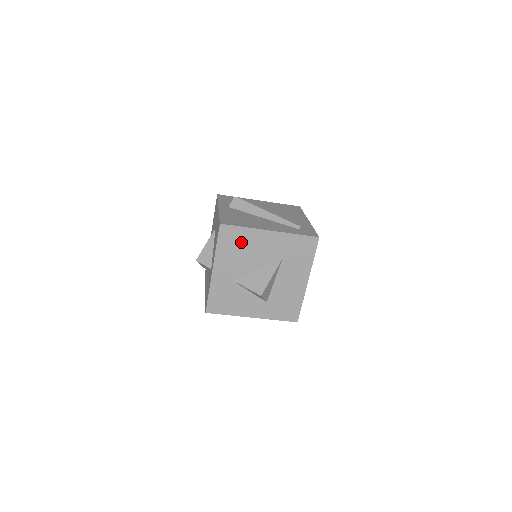
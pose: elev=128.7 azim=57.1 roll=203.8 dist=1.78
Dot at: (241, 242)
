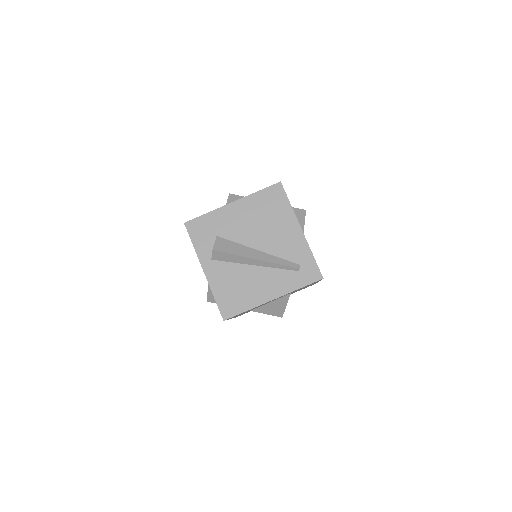
Dot at: occluded
